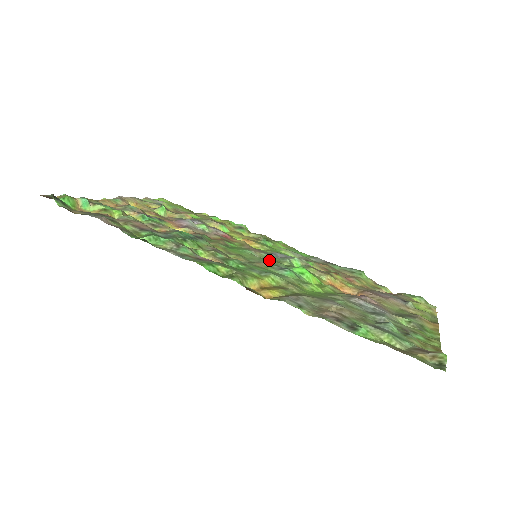
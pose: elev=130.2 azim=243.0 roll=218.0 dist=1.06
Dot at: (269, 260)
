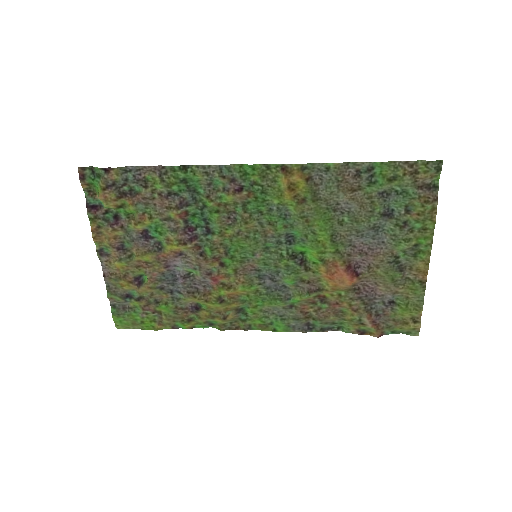
Dot at: (270, 250)
